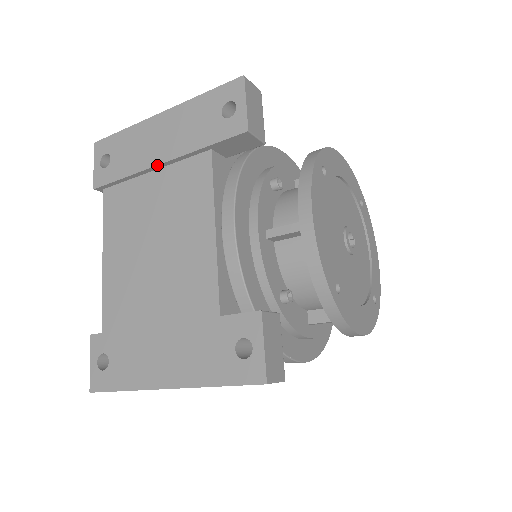
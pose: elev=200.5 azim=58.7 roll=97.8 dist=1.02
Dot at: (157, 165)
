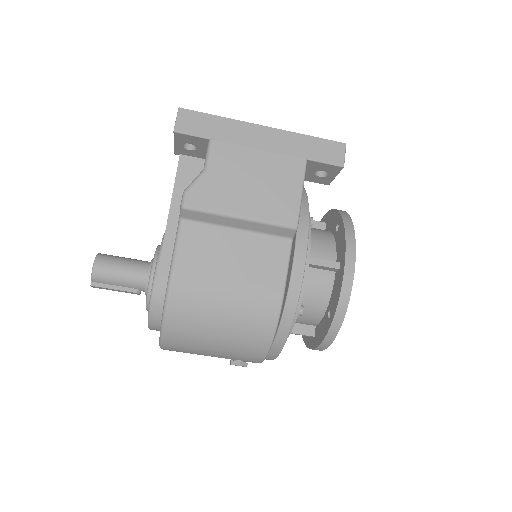
Dot at: occluded
